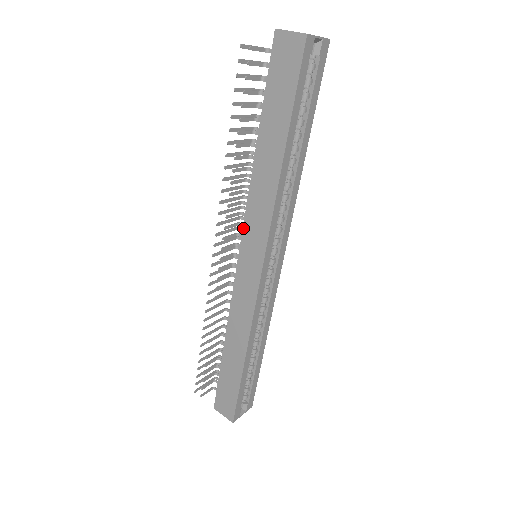
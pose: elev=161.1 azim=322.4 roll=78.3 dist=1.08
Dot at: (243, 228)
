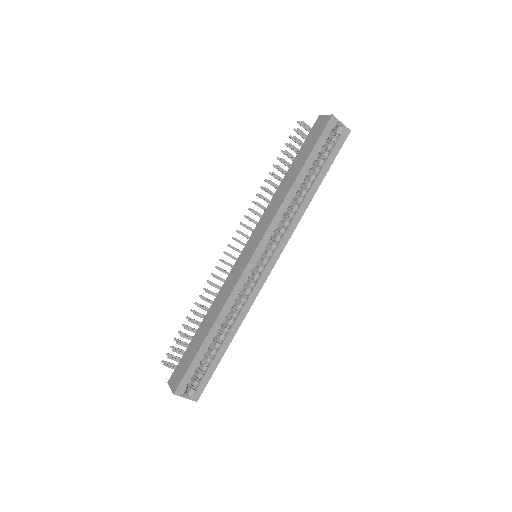
Dot at: (255, 228)
